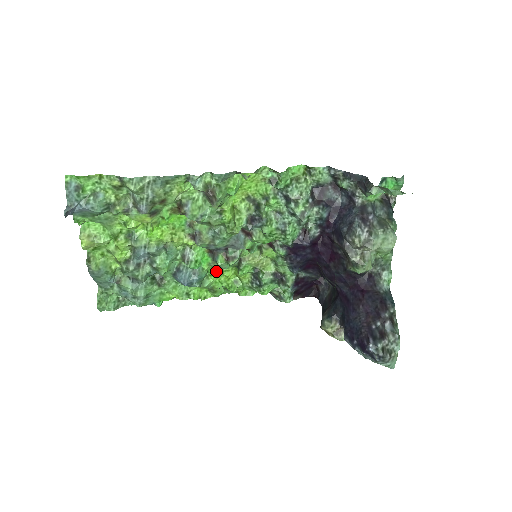
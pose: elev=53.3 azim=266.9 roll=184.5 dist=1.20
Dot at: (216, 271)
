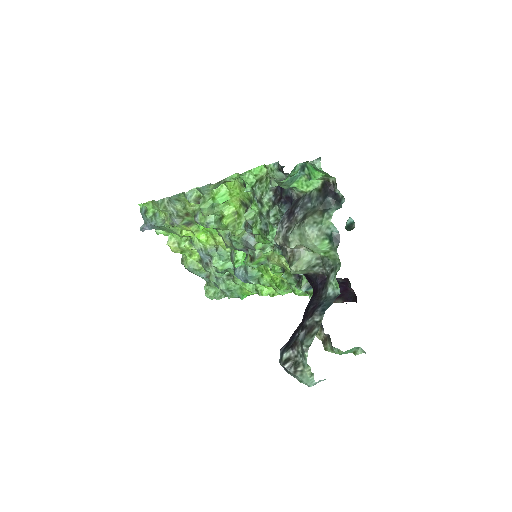
Dot at: (262, 270)
